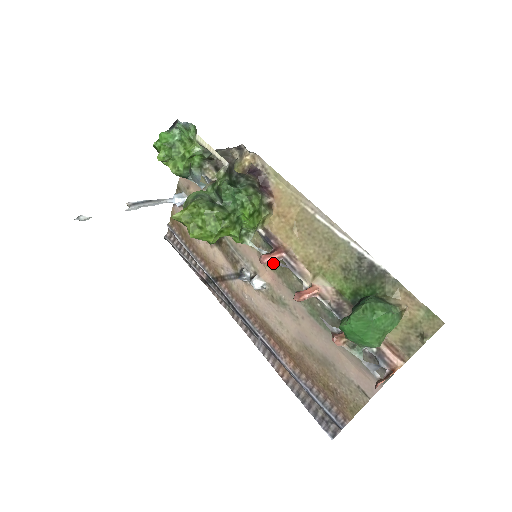
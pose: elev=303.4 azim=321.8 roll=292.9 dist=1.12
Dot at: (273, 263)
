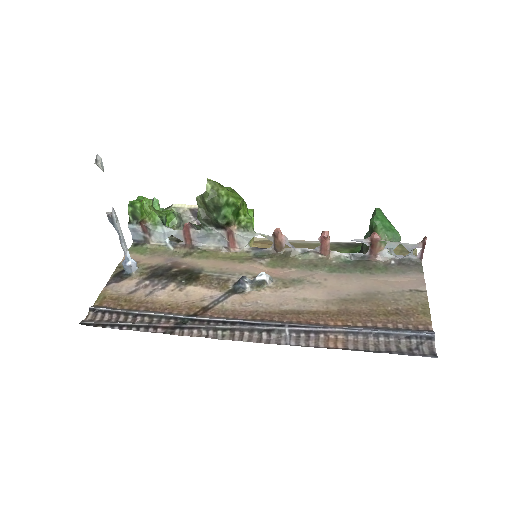
Dot at: (285, 237)
